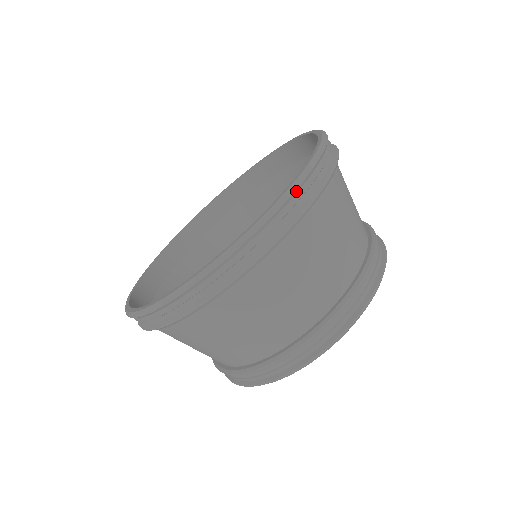
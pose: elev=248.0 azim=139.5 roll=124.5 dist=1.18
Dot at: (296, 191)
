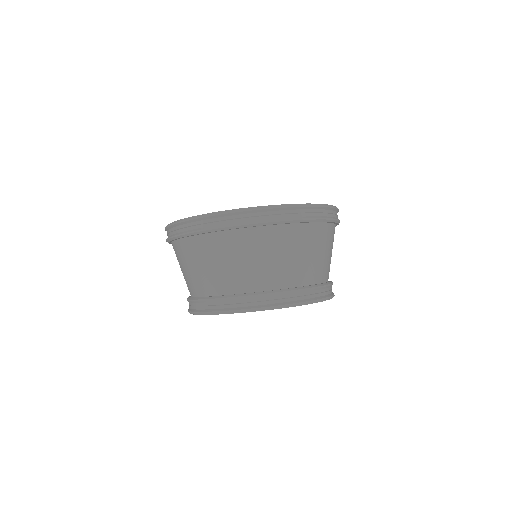
Dot at: occluded
